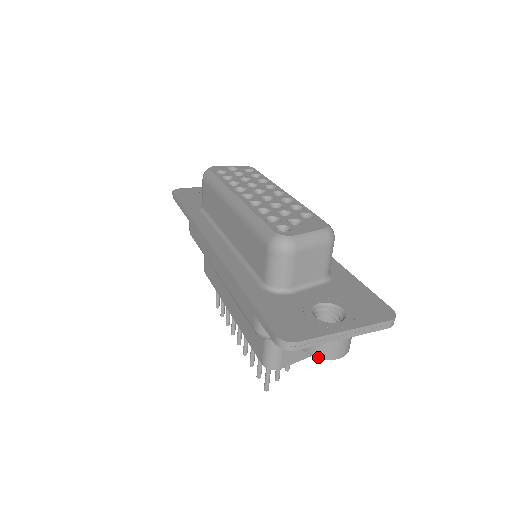
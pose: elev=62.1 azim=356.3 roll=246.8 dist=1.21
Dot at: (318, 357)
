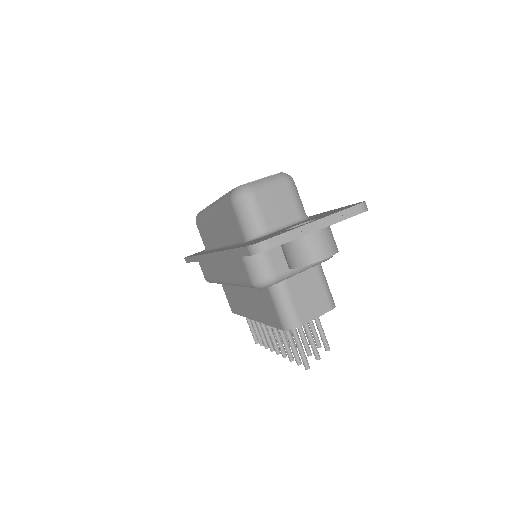
Dot at: (305, 264)
